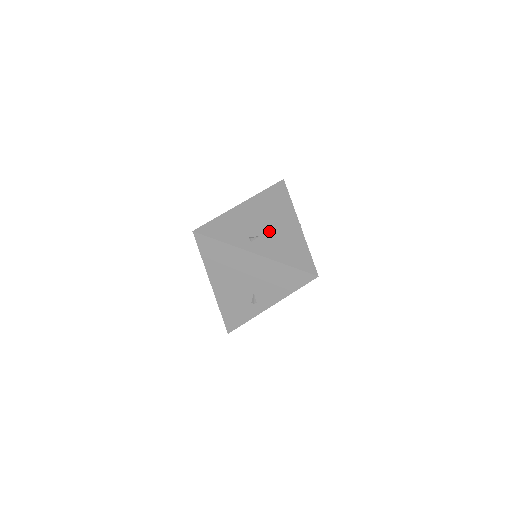
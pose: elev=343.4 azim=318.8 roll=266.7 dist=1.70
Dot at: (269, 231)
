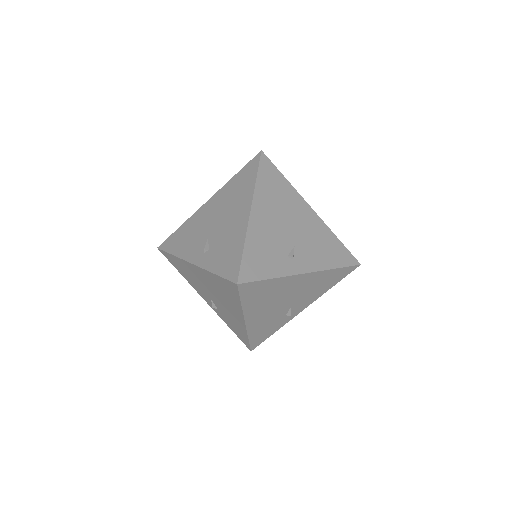
Dot at: (297, 235)
